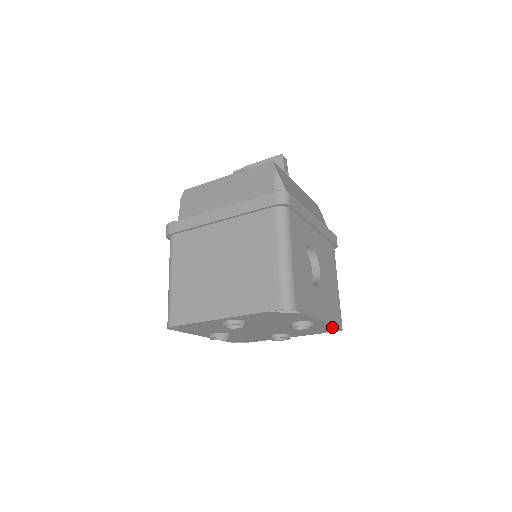
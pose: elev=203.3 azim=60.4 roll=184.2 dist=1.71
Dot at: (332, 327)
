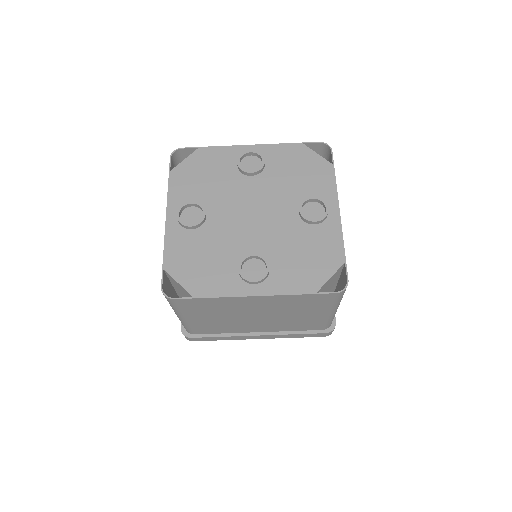
Dot at: (339, 258)
